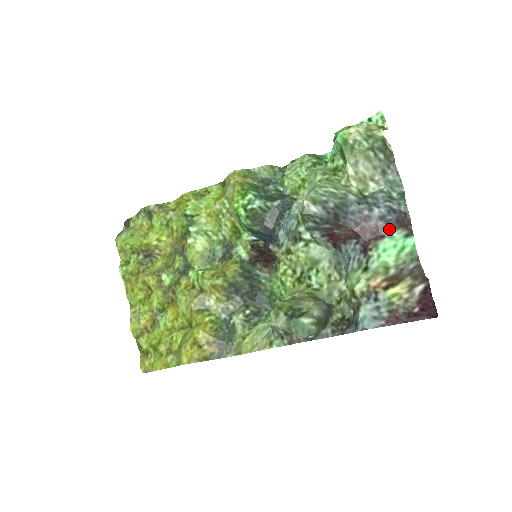
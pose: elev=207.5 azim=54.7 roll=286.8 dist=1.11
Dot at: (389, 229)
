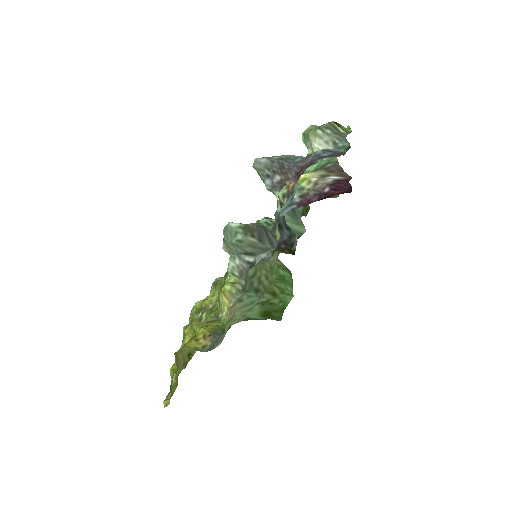
Dot at: (320, 158)
